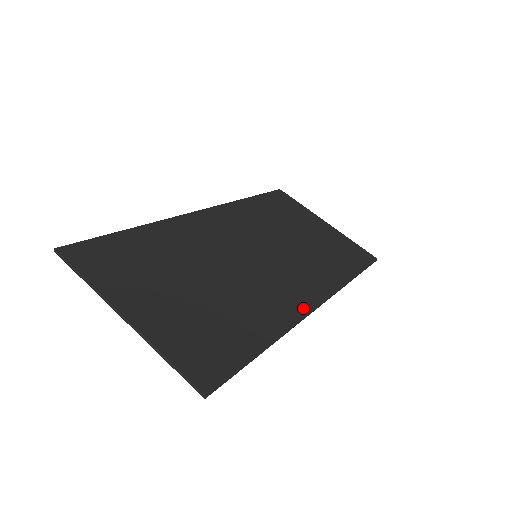
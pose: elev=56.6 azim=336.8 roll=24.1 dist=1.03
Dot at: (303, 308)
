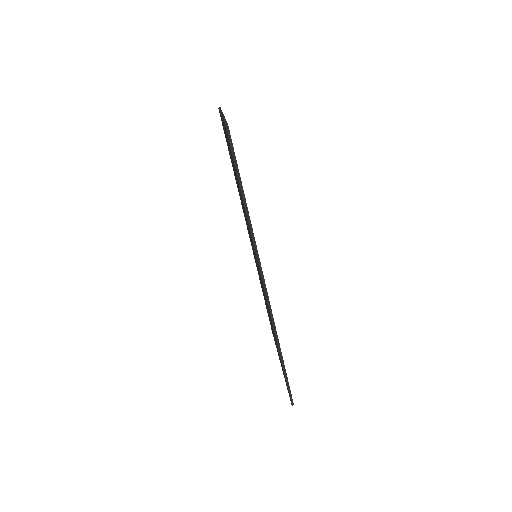
Dot at: occluded
